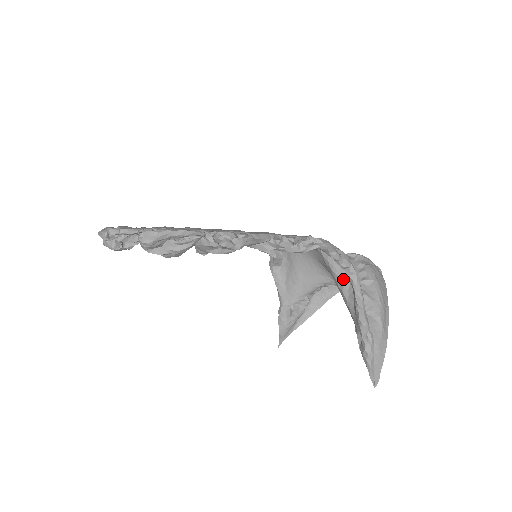
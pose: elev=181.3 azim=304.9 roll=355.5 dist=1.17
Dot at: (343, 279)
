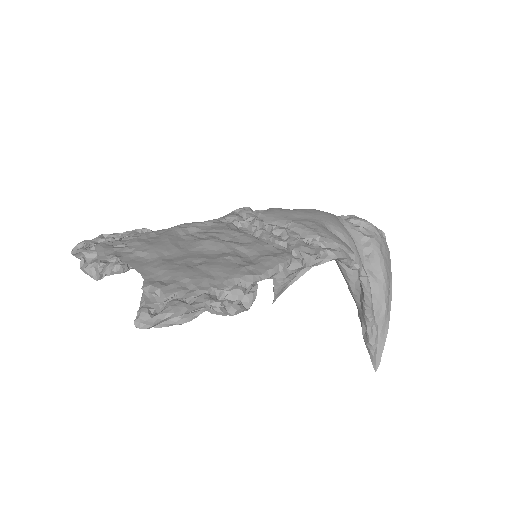
Dot at: (350, 272)
